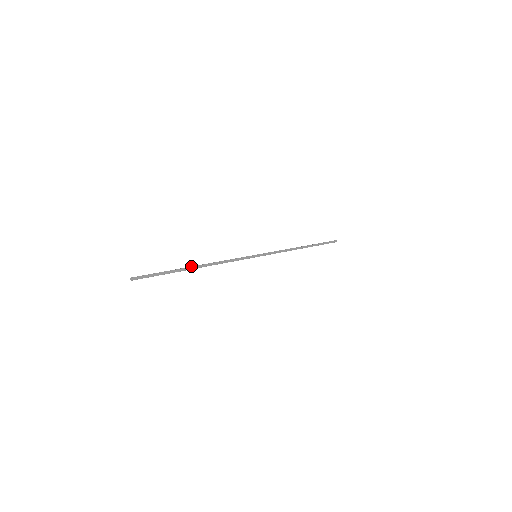
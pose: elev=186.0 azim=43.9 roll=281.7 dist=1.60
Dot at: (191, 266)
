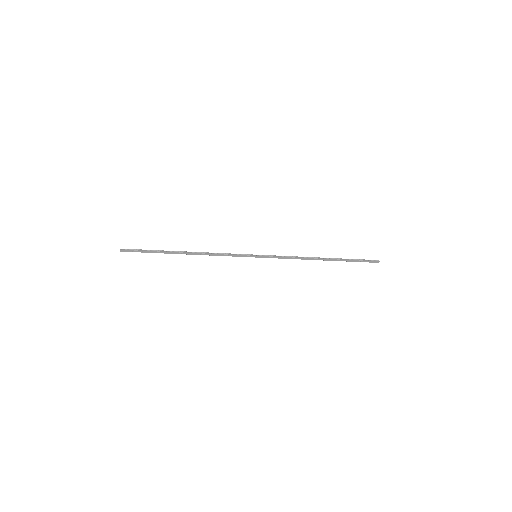
Dot at: (180, 251)
